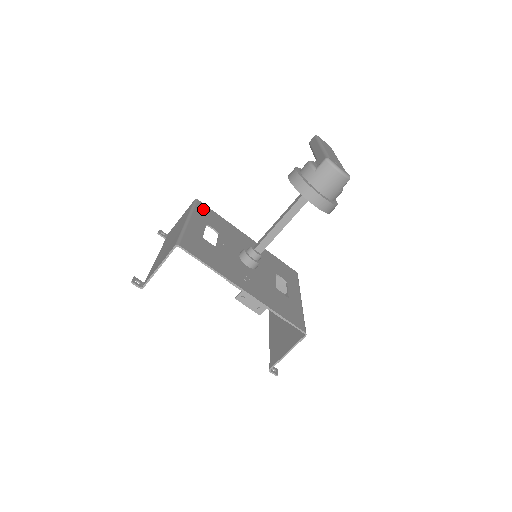
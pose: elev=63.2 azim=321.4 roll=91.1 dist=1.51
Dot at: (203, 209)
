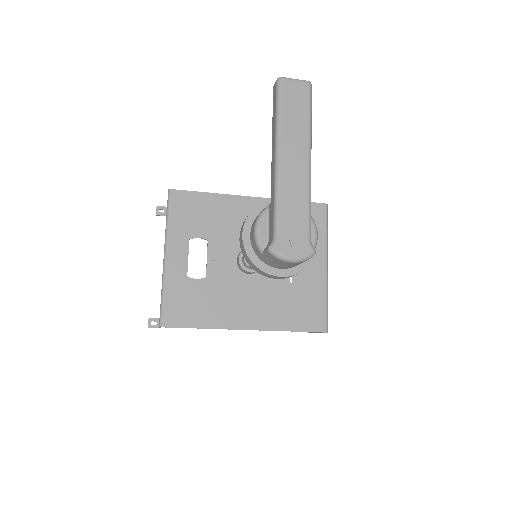
Dot at: (181, 206)
